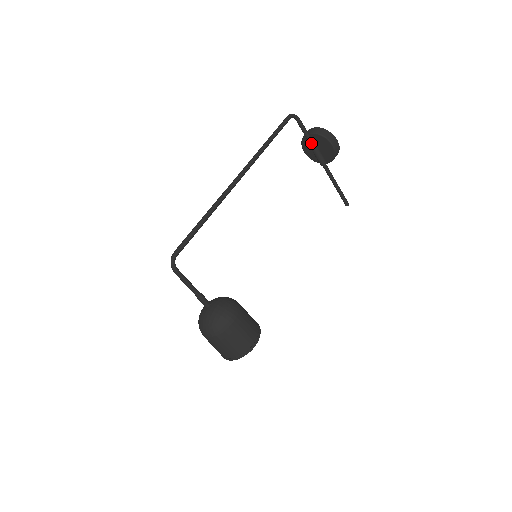
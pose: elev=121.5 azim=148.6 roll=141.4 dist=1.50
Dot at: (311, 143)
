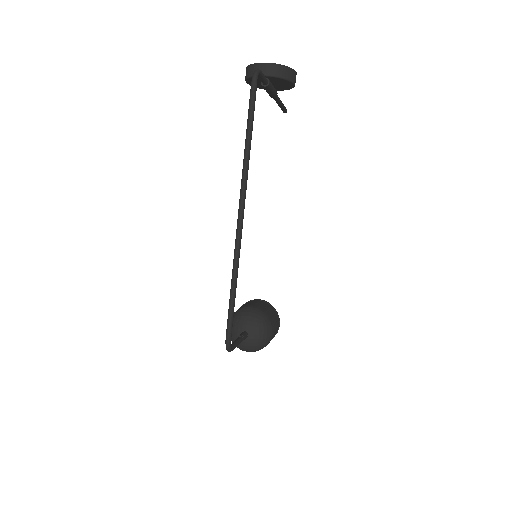
Dot at: (268, 87)
